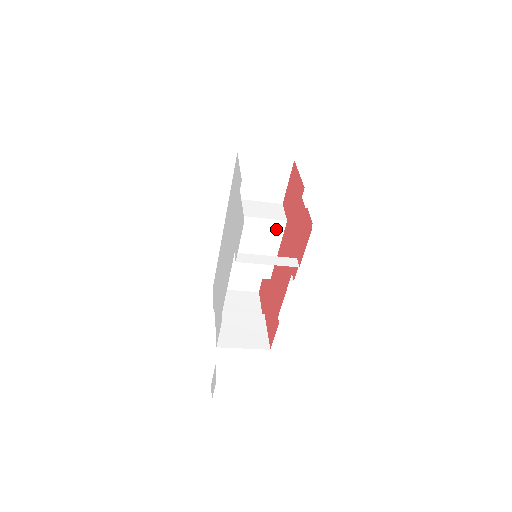
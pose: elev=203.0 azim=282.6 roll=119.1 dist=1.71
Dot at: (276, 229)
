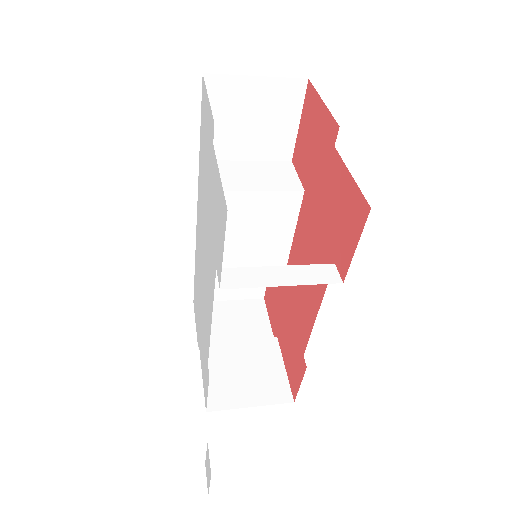
Dot at: (286, 207)
